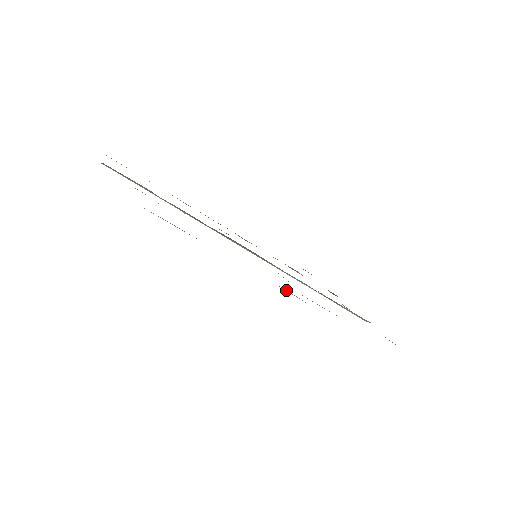
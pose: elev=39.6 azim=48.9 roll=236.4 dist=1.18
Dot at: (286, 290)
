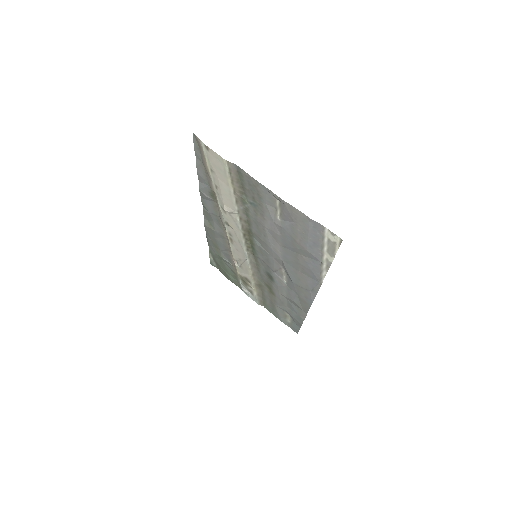
Dot at: (314, 295)
